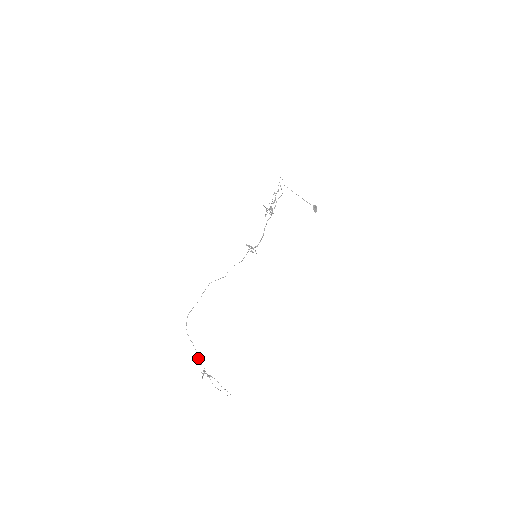
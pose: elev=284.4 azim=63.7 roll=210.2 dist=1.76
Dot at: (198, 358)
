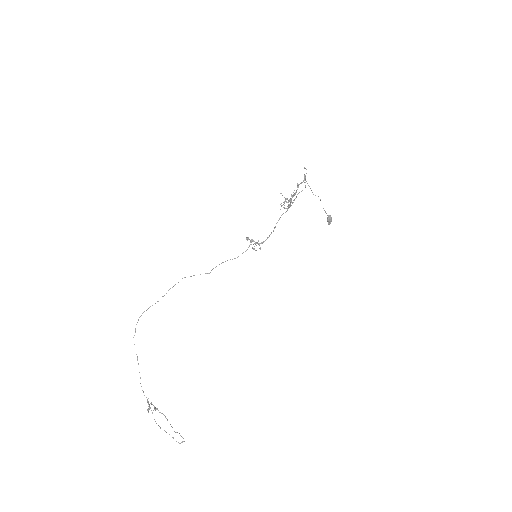
Dot at: occluded
